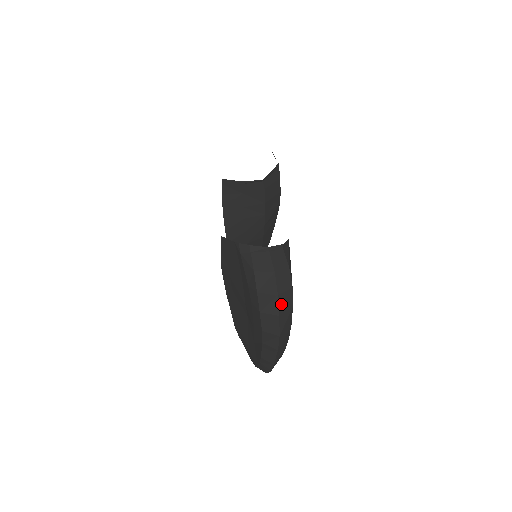
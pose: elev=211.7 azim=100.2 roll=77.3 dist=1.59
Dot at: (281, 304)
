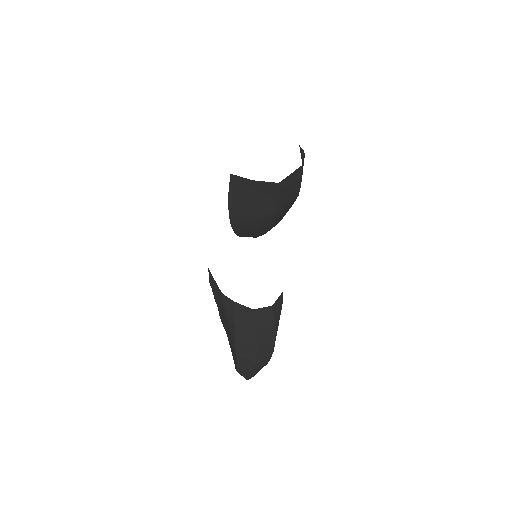
Dot at: (259, 353)
